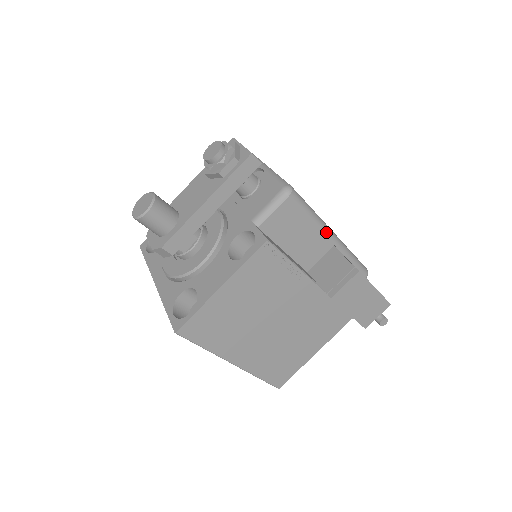
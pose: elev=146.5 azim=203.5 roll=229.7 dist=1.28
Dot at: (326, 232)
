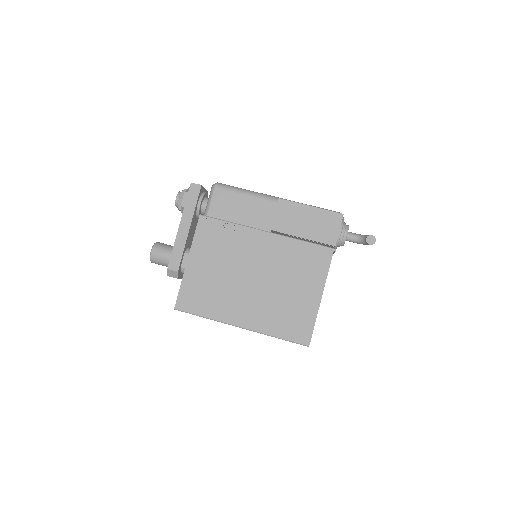
Dot at: (265, 198)
